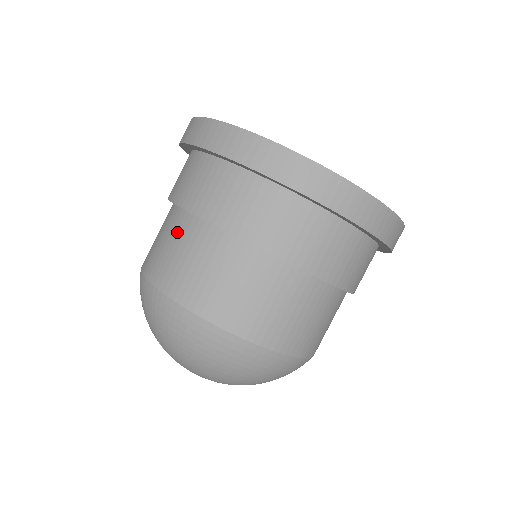
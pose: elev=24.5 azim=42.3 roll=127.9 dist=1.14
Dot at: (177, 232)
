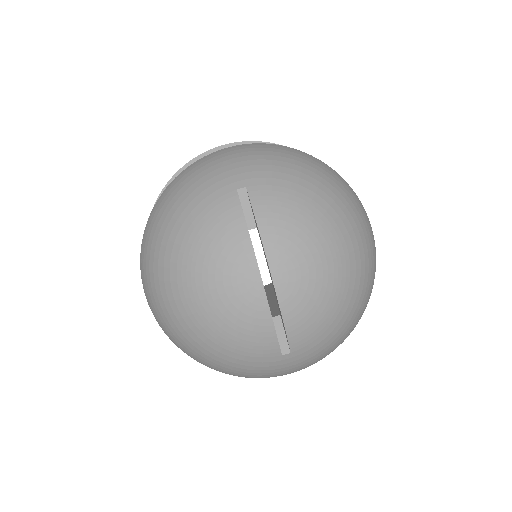
Dot at: occluded
